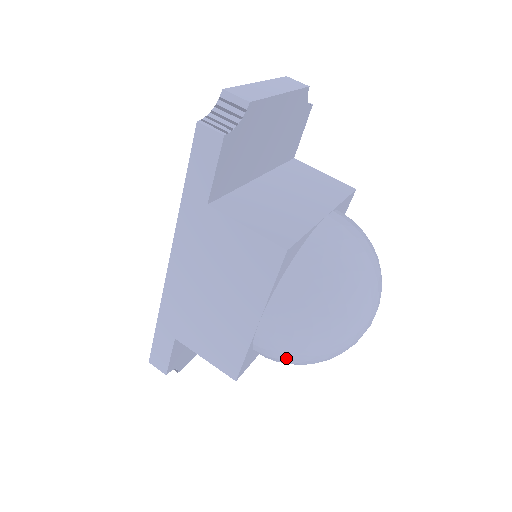
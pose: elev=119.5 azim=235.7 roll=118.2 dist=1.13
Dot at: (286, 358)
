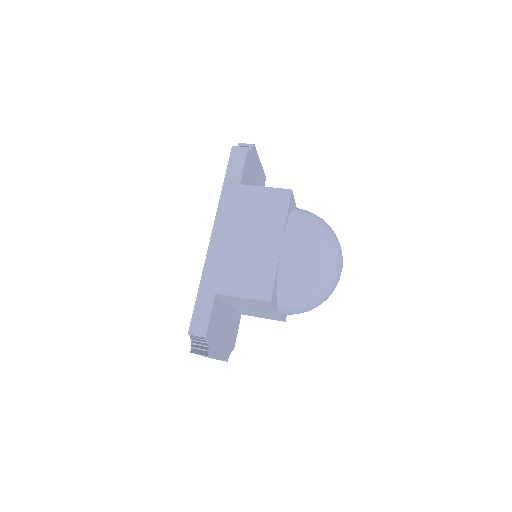
Dot at: (302, 272)
